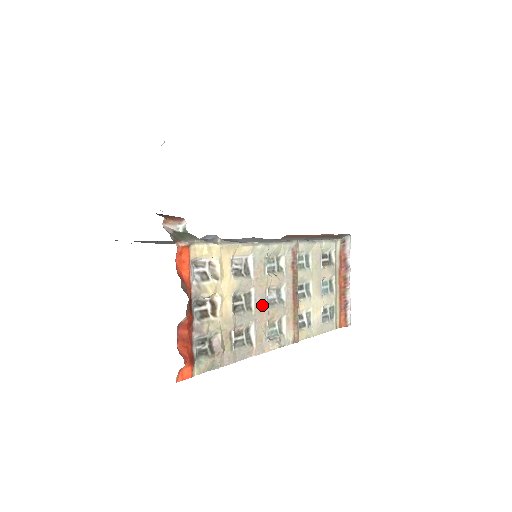
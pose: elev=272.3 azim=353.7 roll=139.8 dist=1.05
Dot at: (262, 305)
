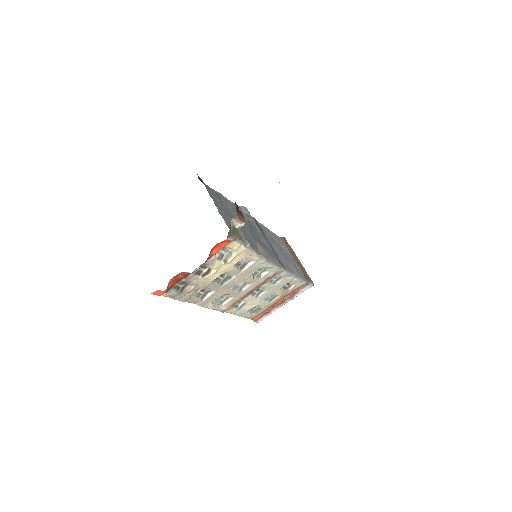
Dot at: (229, 286)
